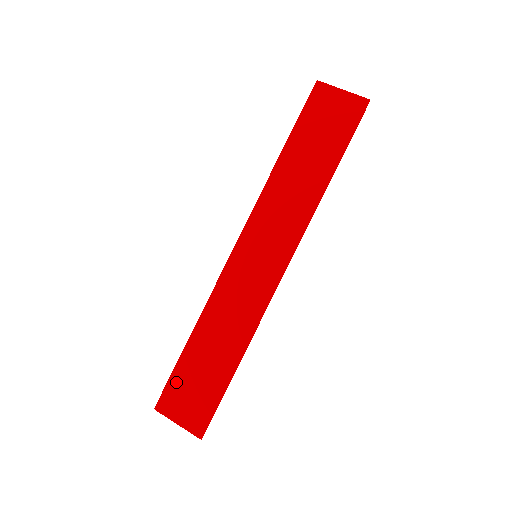
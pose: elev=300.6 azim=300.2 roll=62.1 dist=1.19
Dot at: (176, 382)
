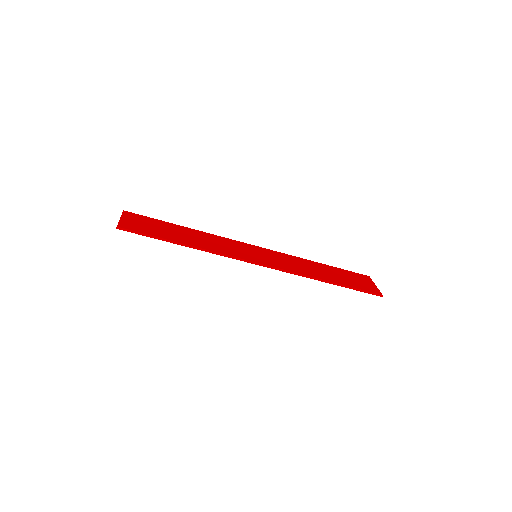
Dot at: (150, 219)
